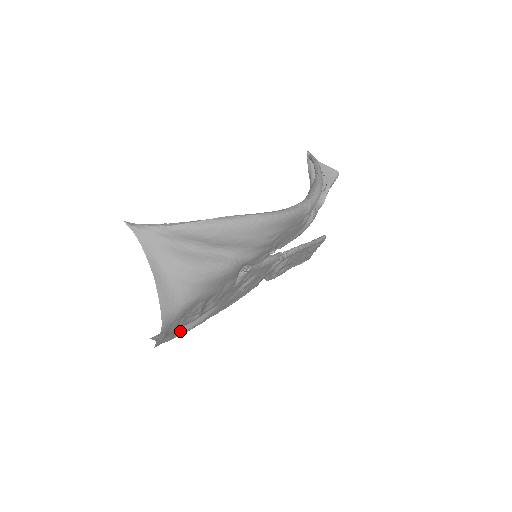
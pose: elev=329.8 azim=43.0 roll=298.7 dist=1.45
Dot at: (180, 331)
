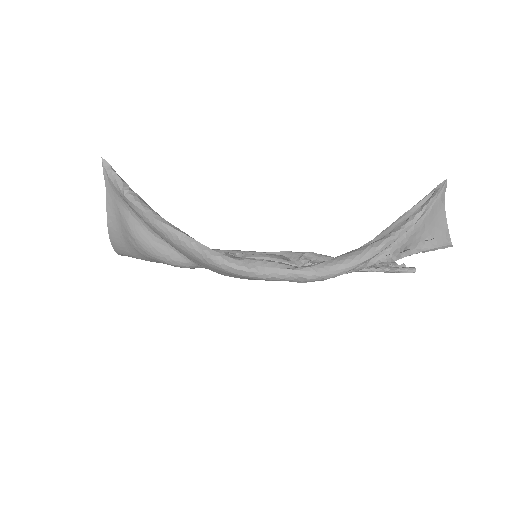
Dot at: occluded
